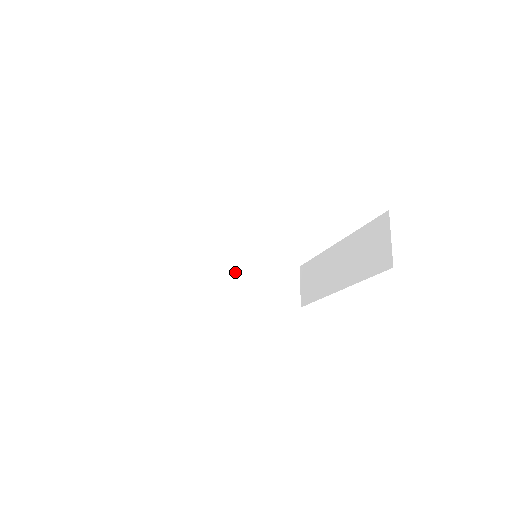
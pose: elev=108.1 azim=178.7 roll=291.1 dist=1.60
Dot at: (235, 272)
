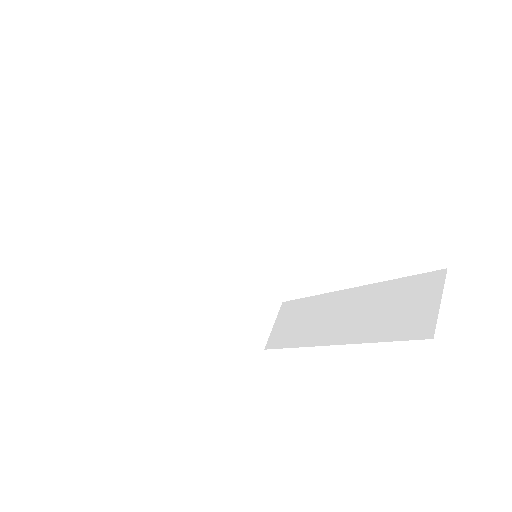
Dot at: (209, 272)
